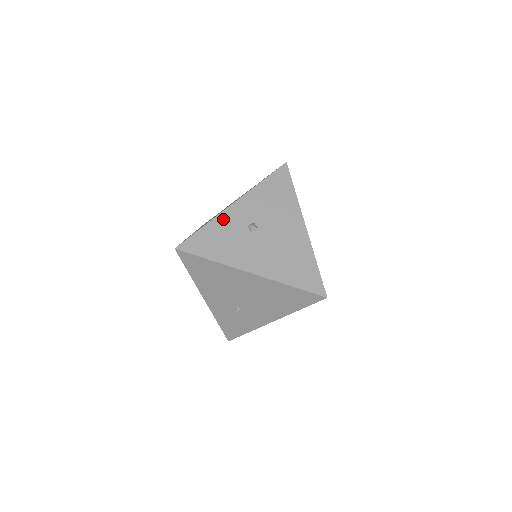
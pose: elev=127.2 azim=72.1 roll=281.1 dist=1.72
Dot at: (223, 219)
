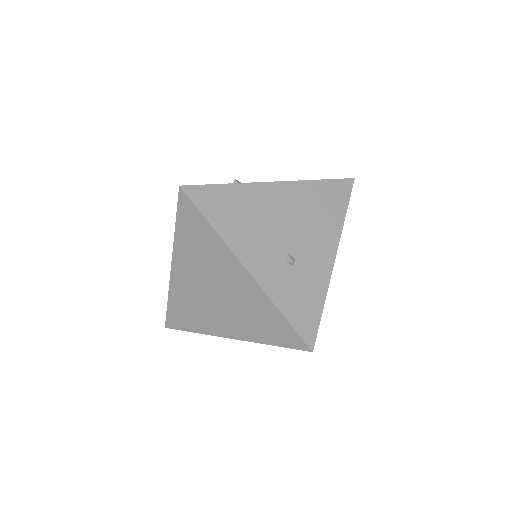
Dot at: occluded
